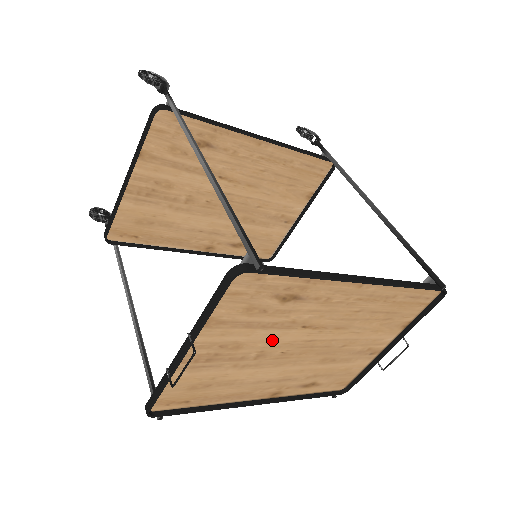
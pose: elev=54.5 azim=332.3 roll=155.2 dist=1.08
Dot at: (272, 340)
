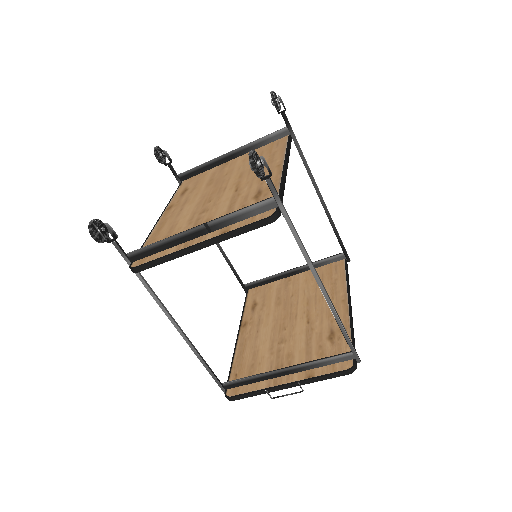
Dot at: (296, 338)
